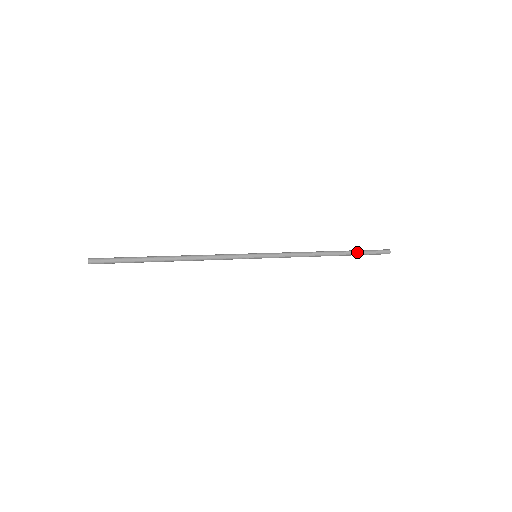
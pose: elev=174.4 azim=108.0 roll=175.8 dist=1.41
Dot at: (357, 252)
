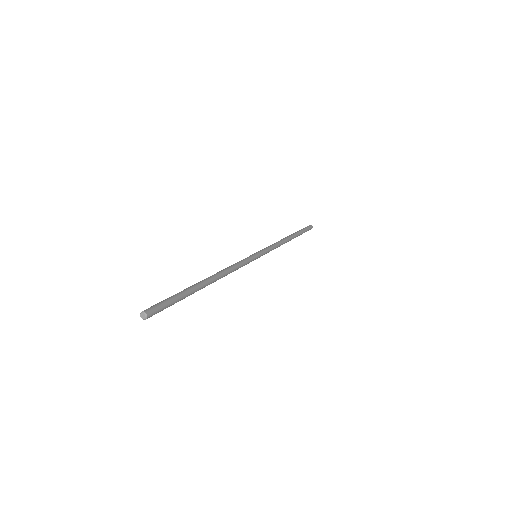
Dot at: (300, 231)
